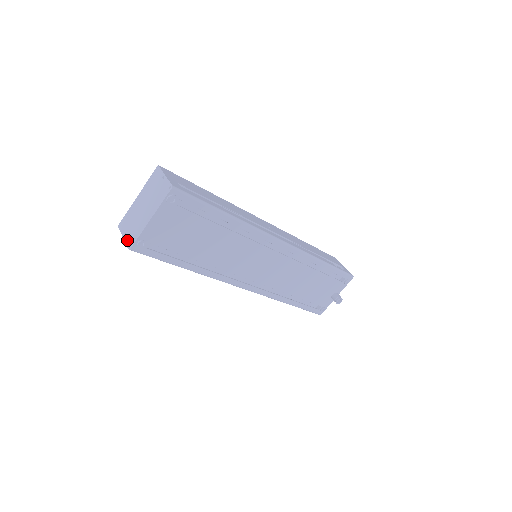
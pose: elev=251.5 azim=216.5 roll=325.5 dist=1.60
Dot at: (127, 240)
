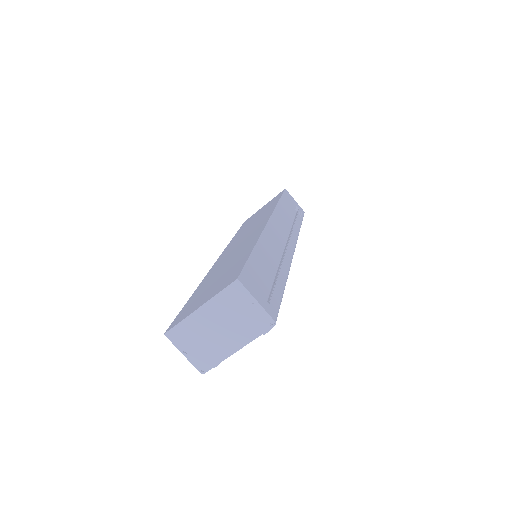
Dot at: (194, 361)
